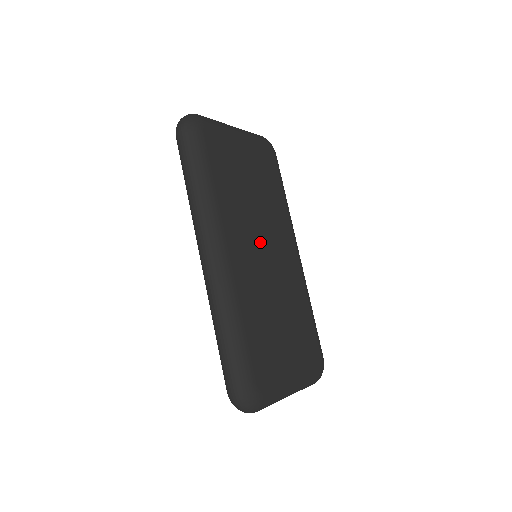
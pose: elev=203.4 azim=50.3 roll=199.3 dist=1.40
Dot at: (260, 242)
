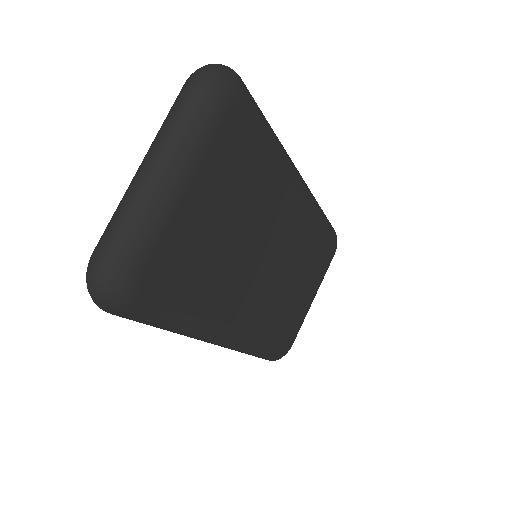
Dot at: (261, 265)
